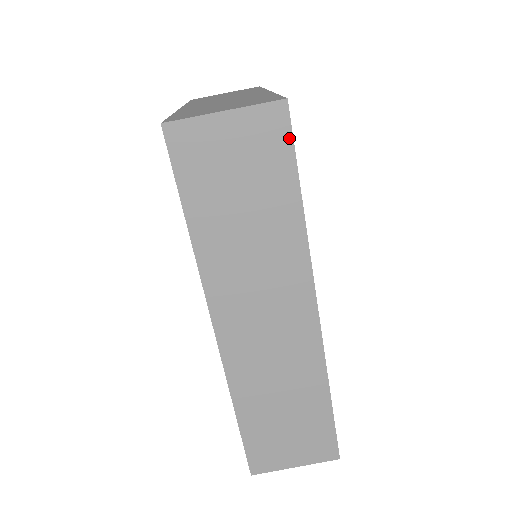
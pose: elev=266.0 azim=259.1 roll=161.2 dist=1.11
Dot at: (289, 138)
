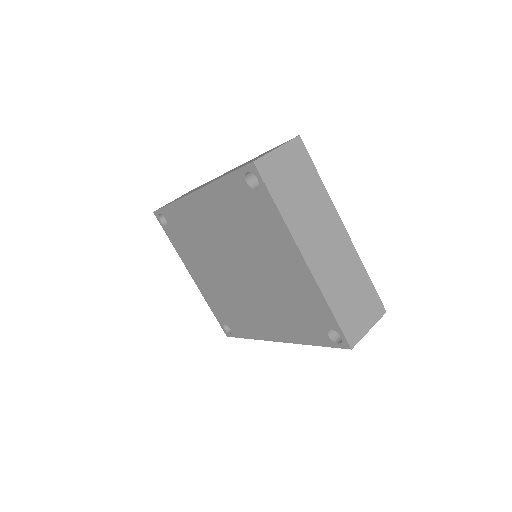
Dot at: occluded
